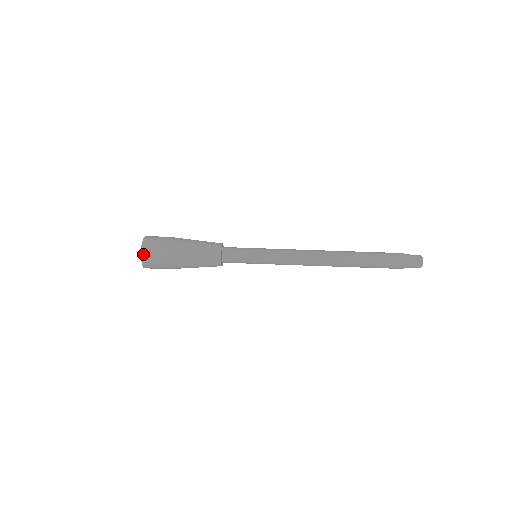
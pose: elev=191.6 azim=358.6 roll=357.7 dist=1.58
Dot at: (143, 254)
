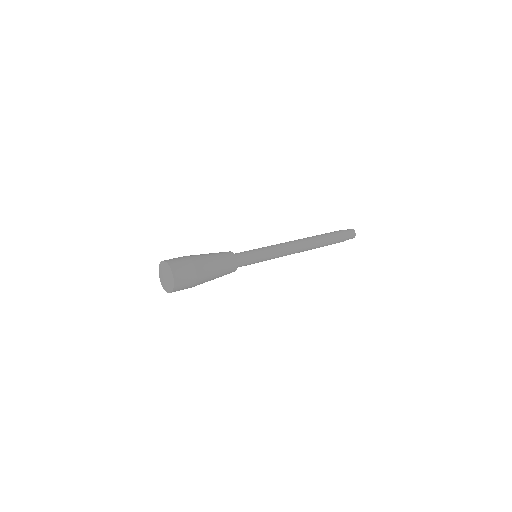
Dot at: (173, 268)
